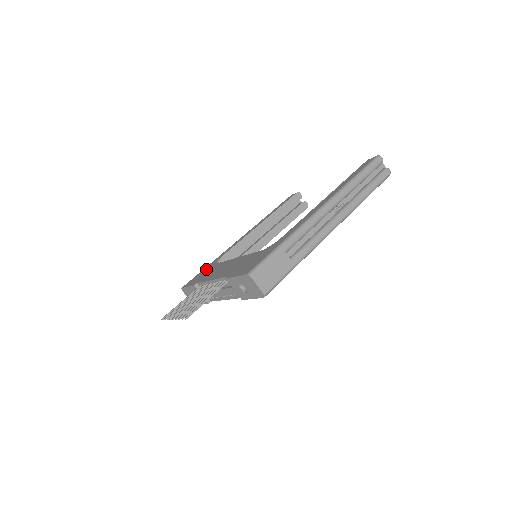
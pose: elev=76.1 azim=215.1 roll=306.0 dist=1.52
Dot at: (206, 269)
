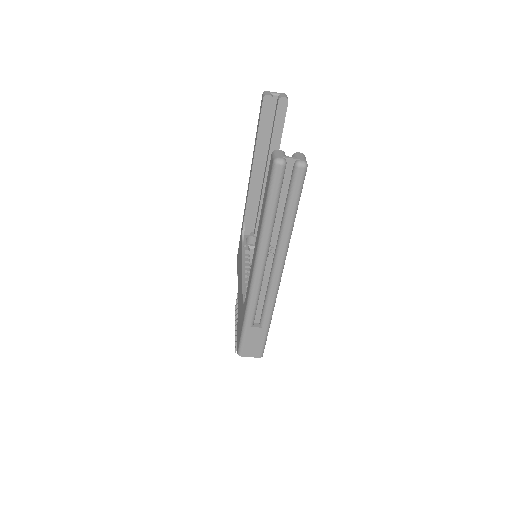
Dot at: (240, 240)
